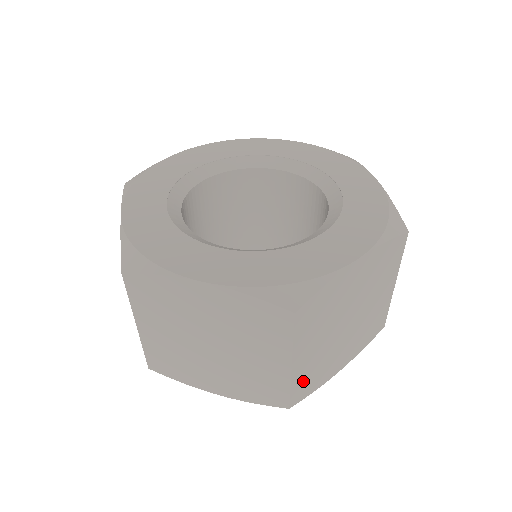
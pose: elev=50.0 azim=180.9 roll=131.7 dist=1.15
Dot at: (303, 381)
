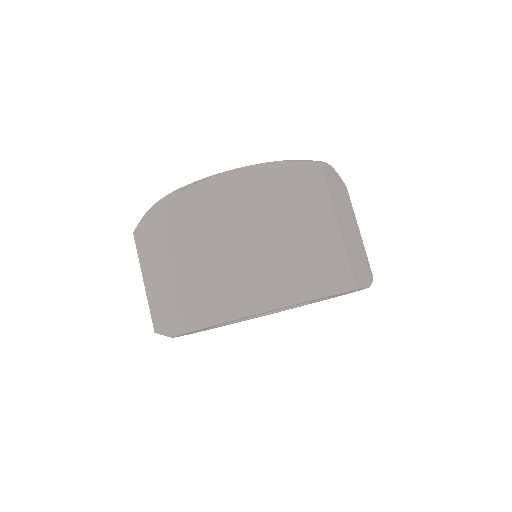
Dot at: (349, 254)
